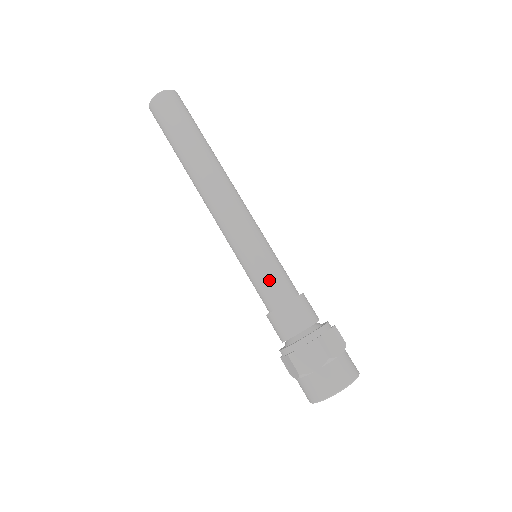
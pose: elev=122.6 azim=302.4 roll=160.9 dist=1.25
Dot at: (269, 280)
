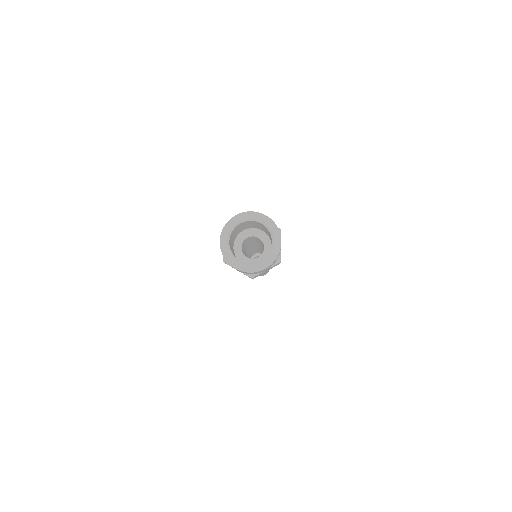
Dot at: occluded
